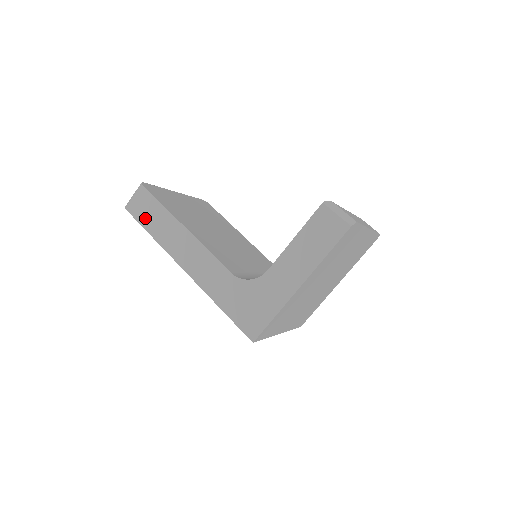
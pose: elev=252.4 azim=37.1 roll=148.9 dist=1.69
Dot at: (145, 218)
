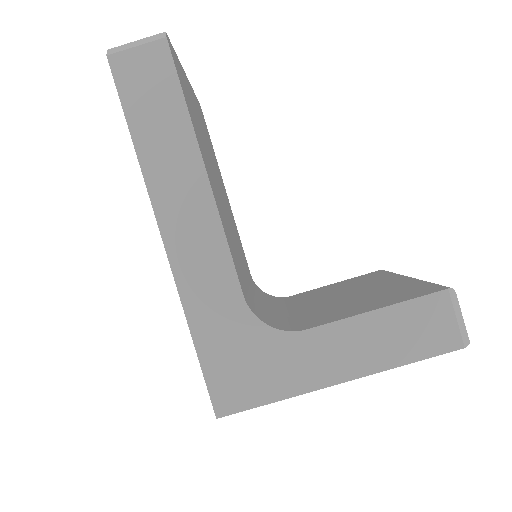
Dot at: (138, 102)
